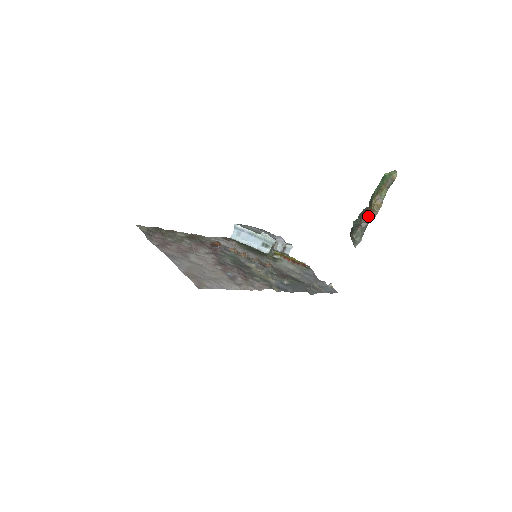
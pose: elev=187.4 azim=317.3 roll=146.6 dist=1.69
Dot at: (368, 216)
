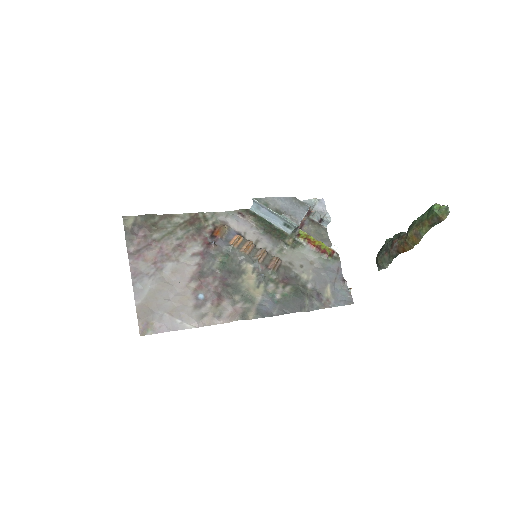
Dot at: (400, 246)
